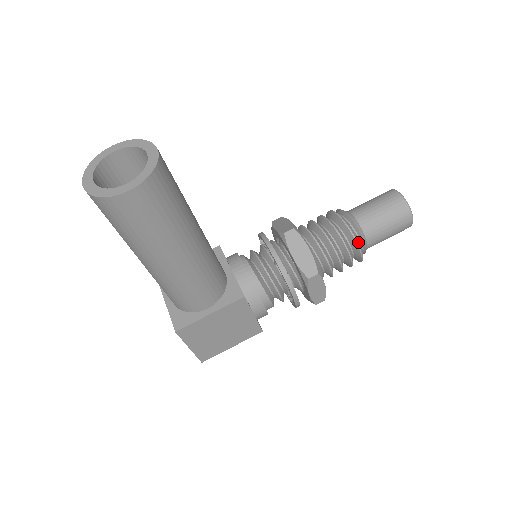
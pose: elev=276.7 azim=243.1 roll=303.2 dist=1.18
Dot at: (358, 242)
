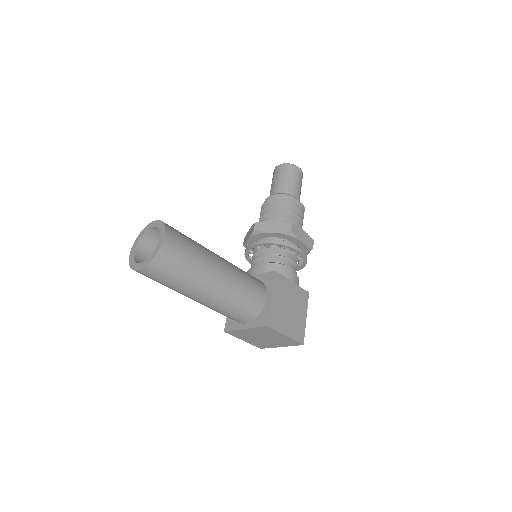
Dot at: (290, 198)
